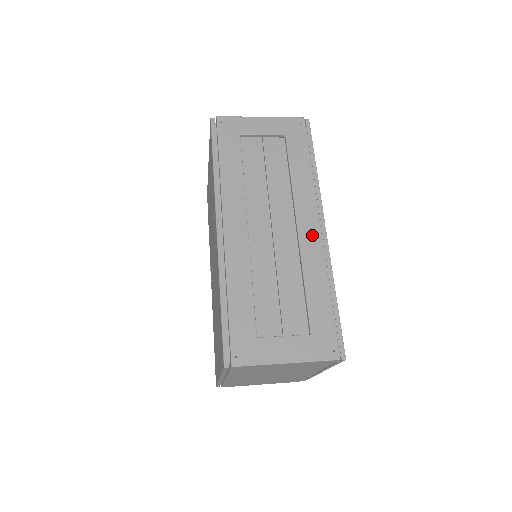
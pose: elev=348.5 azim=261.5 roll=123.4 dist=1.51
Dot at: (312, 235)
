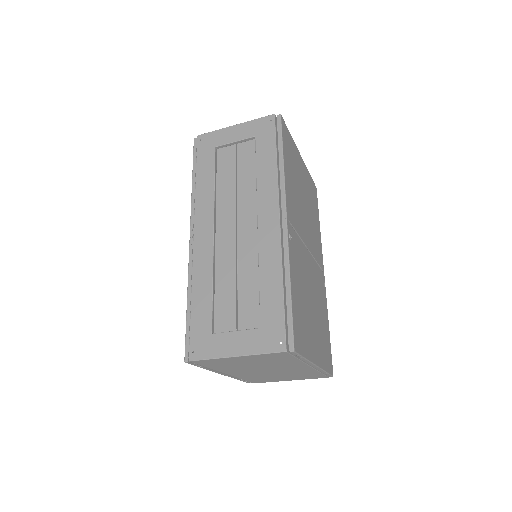
Dot at: (271, 229)
